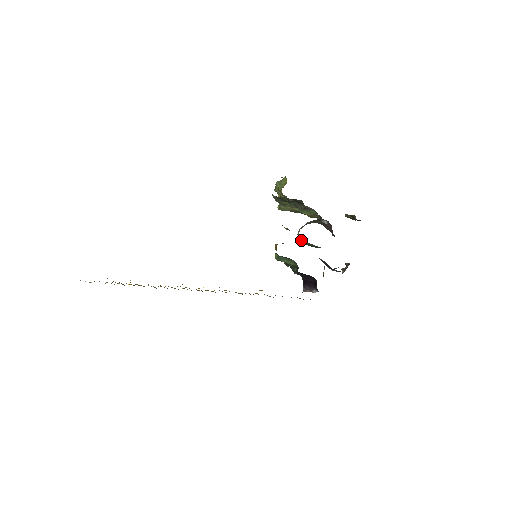
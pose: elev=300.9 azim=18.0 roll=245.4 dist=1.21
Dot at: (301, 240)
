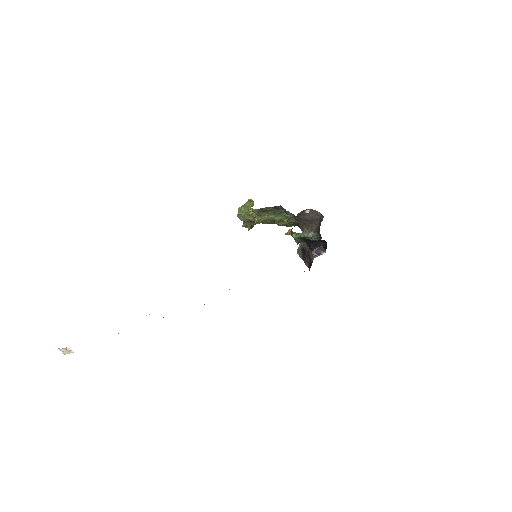
Dot at: occluded
